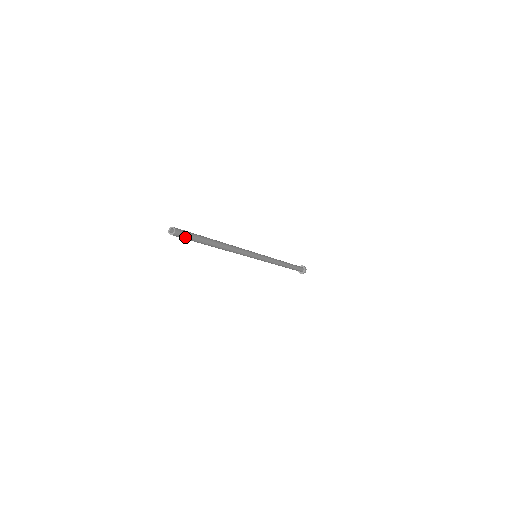
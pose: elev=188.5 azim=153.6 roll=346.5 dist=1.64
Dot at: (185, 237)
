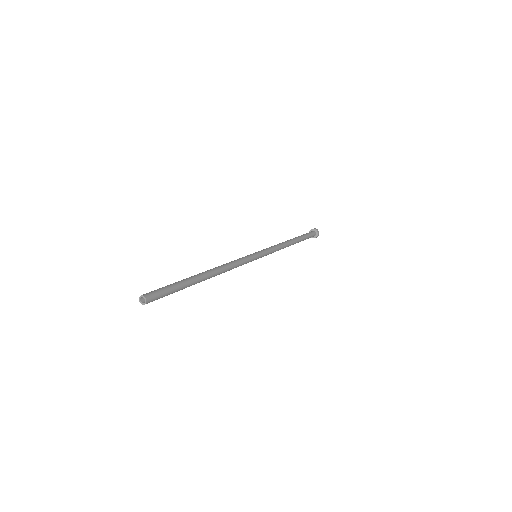
Dot at: occluded
